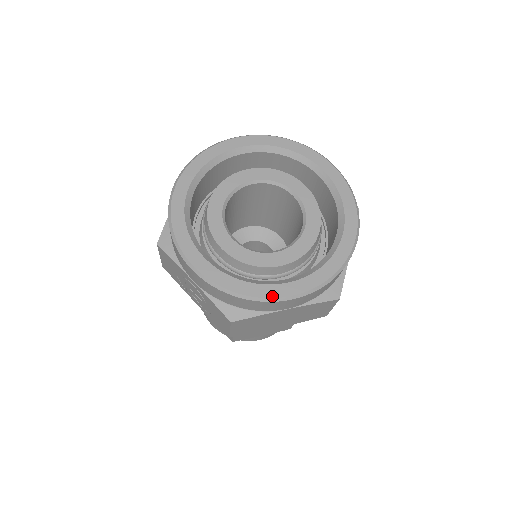
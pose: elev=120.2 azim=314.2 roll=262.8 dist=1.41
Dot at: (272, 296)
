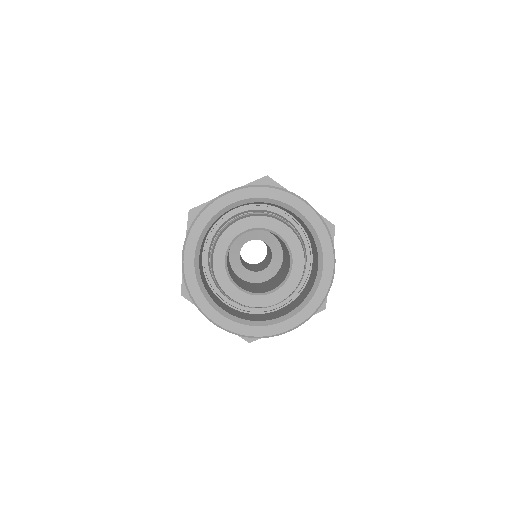
Dot at: (206, 313)
